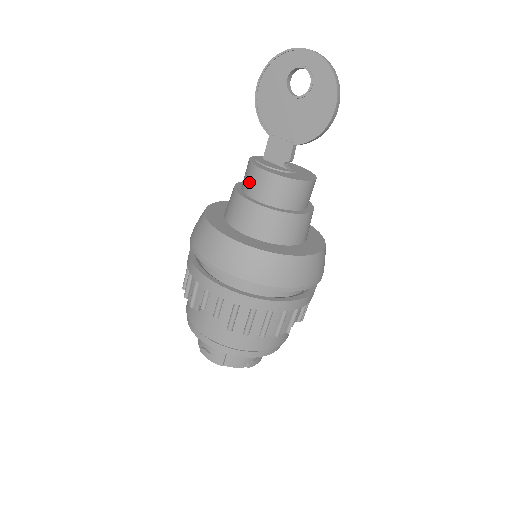
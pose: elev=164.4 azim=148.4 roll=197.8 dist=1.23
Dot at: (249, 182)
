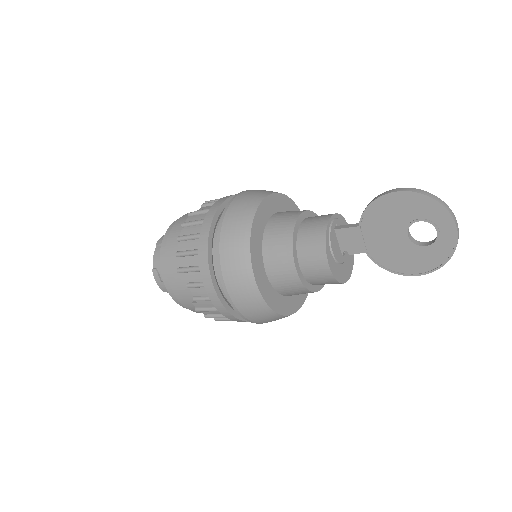
Dot at: (309, 252)
